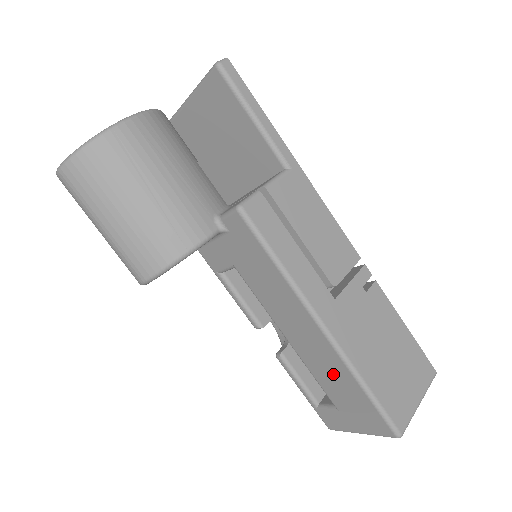
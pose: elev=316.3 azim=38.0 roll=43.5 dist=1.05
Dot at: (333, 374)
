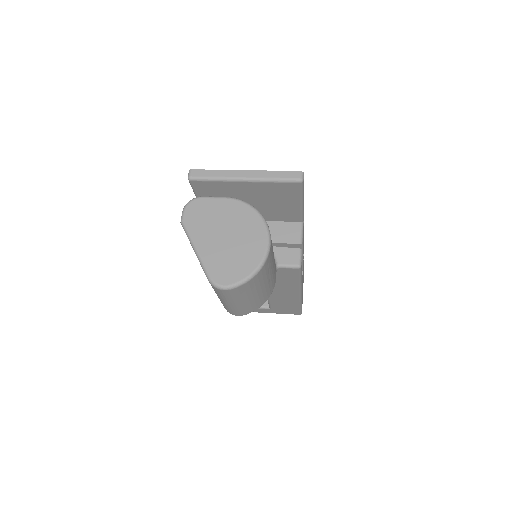
Dot at: (286, 303)
